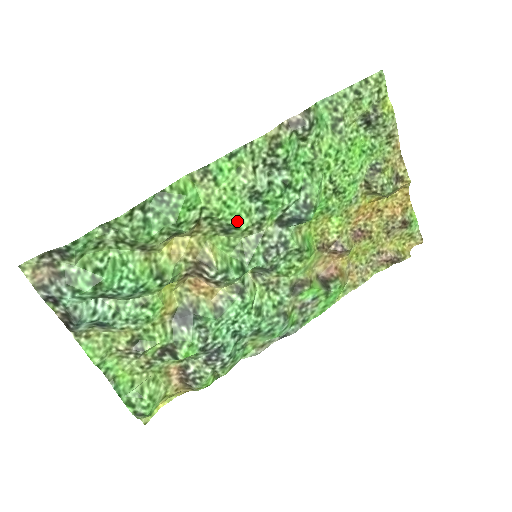
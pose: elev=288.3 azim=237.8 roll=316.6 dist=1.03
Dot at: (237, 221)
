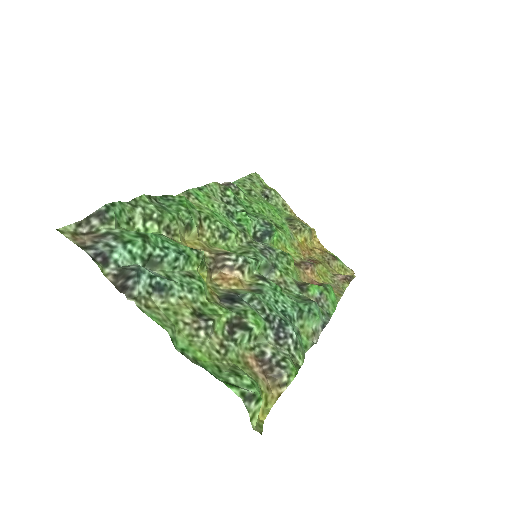
Dot at: (228, 227)
